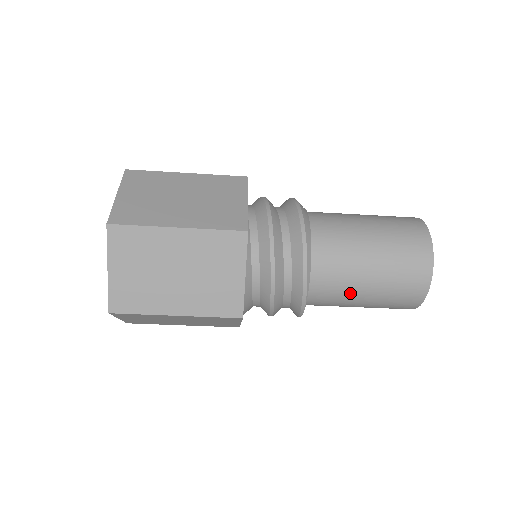
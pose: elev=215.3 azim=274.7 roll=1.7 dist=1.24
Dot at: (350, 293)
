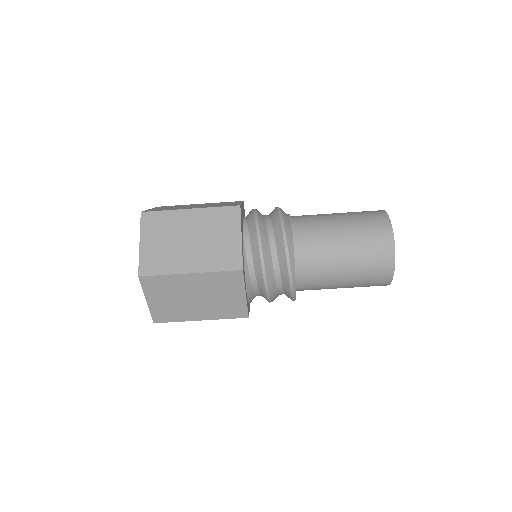
Dot at: (330, 287)
